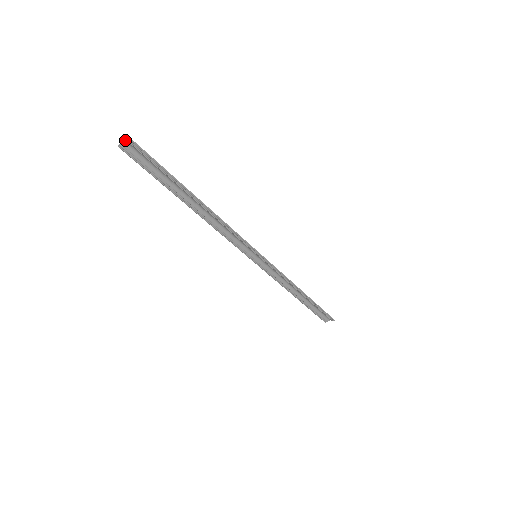
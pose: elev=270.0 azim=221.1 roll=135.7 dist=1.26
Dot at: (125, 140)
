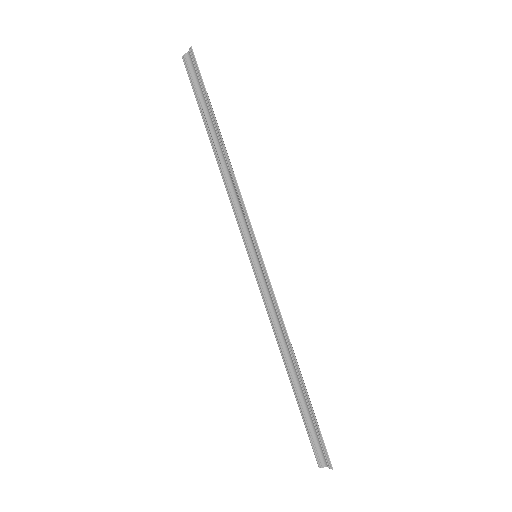
Dot at: (189, 51)
